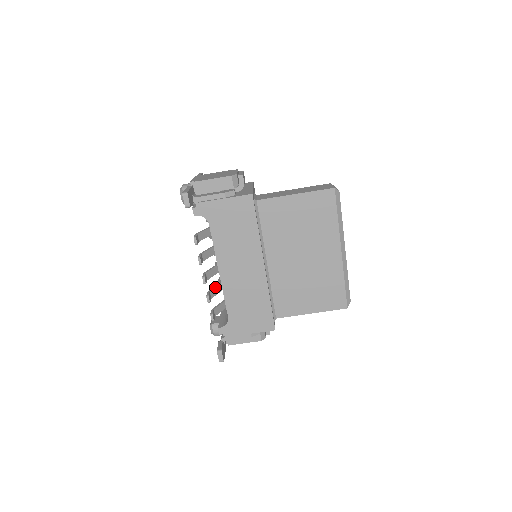
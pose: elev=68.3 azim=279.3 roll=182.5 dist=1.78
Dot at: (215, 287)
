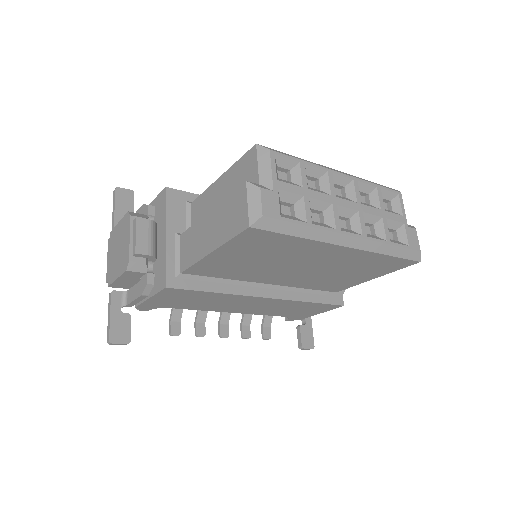
Dot at: occluded
